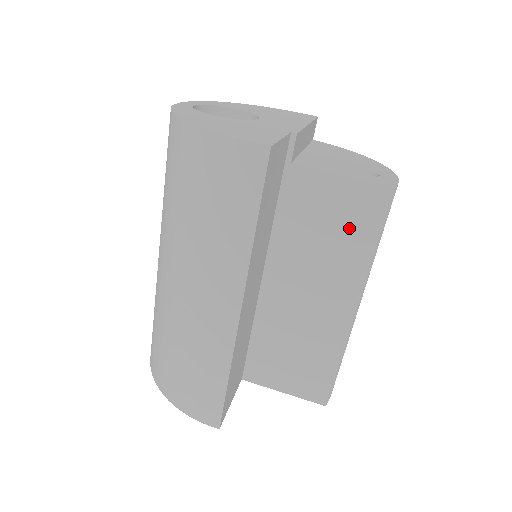
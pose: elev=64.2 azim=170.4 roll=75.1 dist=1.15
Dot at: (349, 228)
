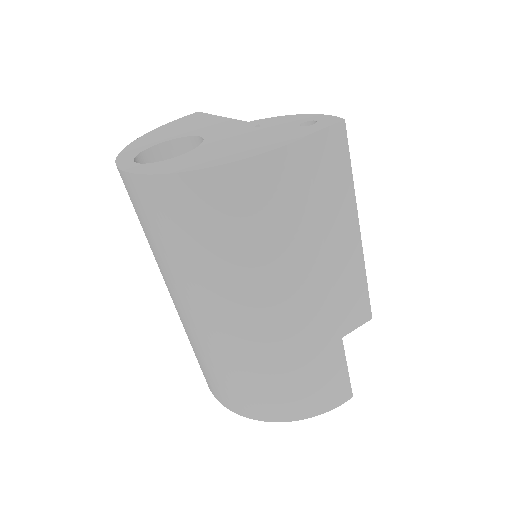
Dot at: (330, 173)
